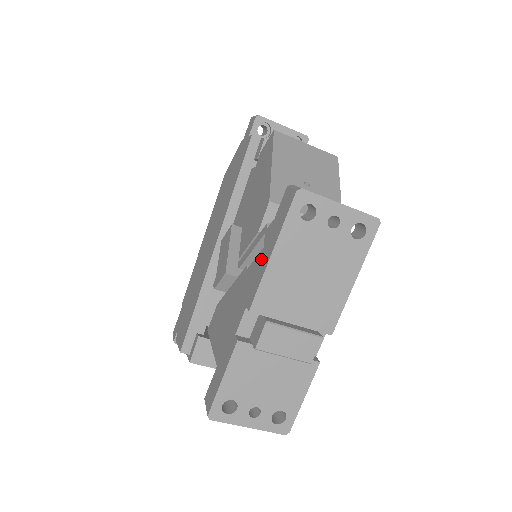
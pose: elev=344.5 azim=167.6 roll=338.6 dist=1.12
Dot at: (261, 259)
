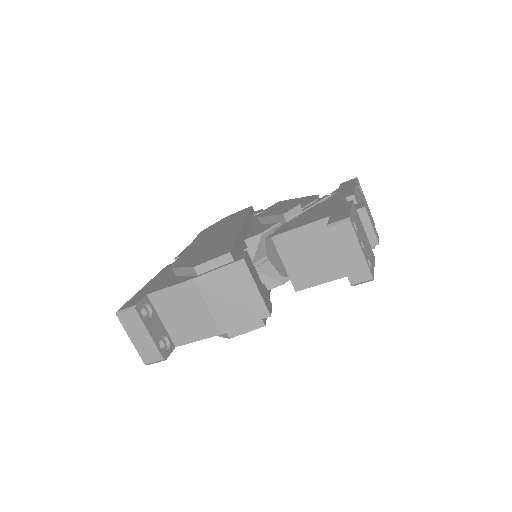
Dot at: (342, 192)
